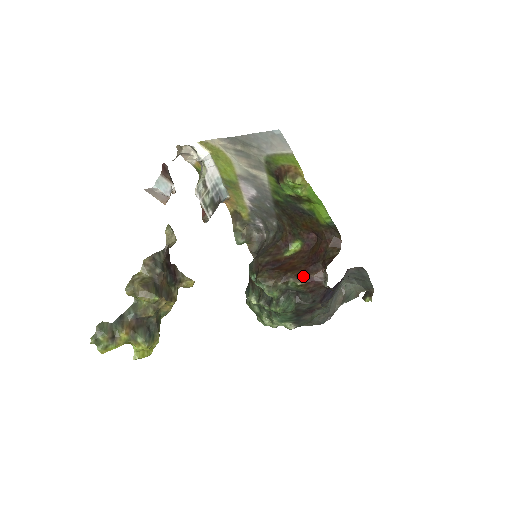
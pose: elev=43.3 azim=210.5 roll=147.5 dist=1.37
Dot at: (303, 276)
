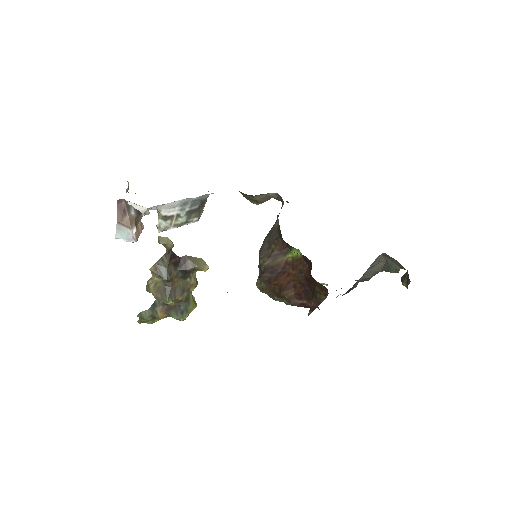
Dot at: (296, 300)
